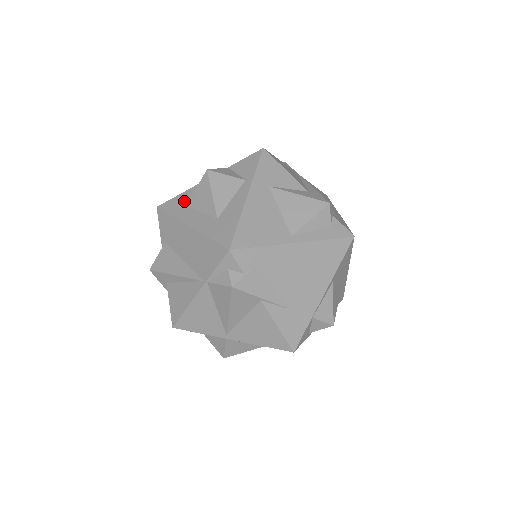
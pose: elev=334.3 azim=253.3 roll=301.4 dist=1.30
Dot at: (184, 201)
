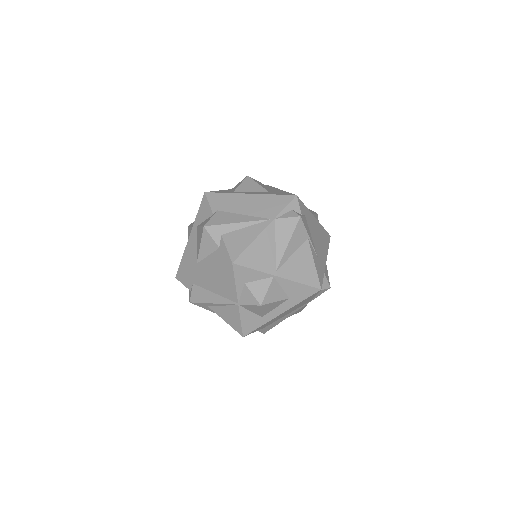
Dot at: (229, 191)
